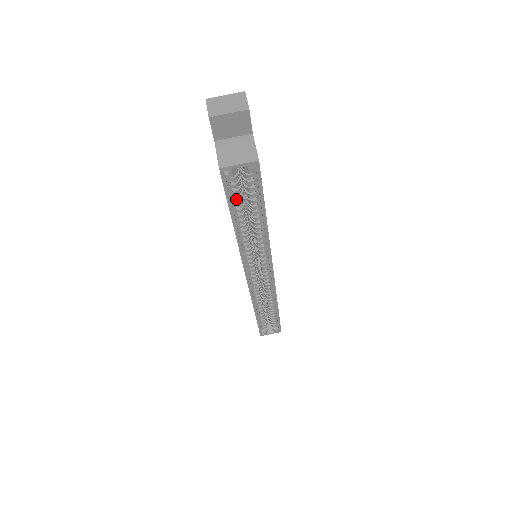
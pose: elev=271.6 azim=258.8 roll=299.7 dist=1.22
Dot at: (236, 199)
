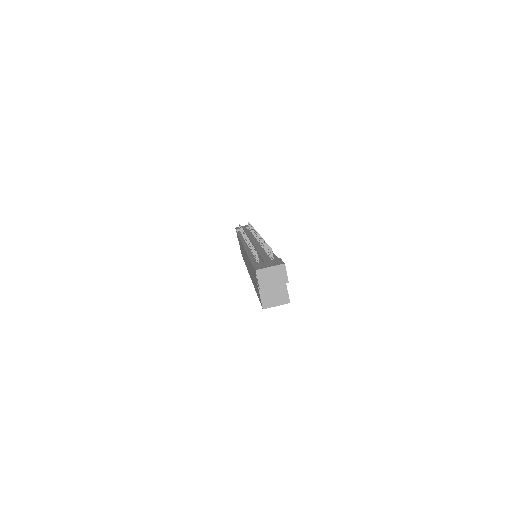
Dot at: occluded
